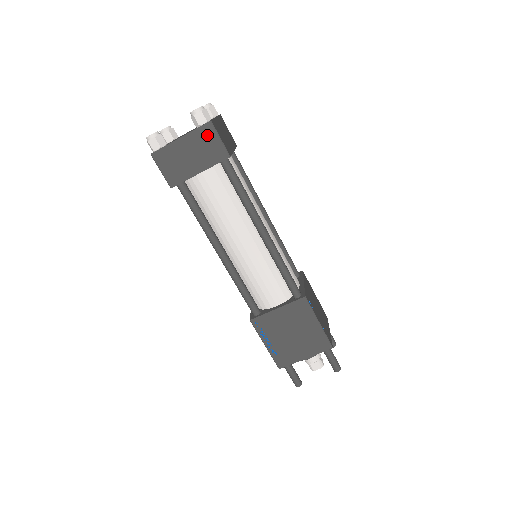
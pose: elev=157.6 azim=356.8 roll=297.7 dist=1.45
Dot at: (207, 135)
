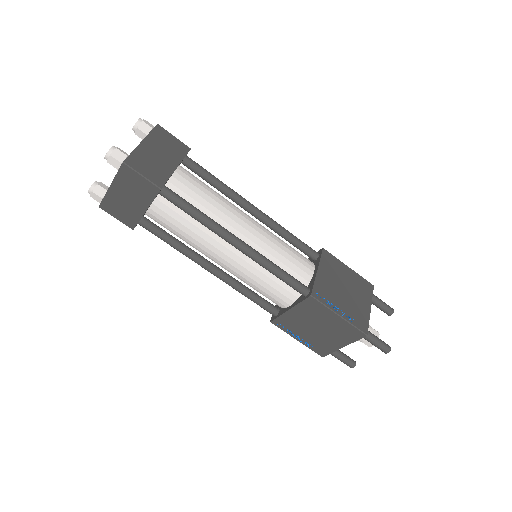
Dot at: (129, 176)
